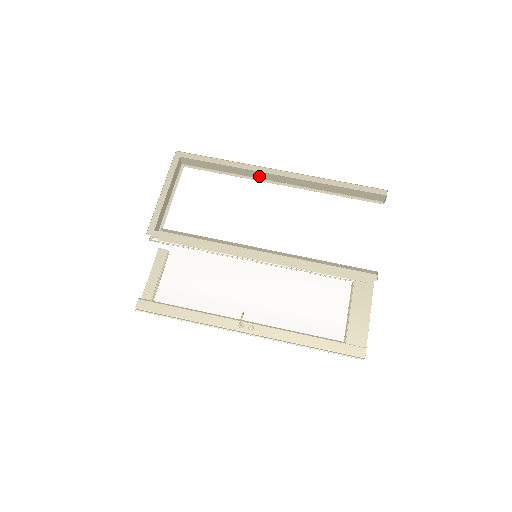
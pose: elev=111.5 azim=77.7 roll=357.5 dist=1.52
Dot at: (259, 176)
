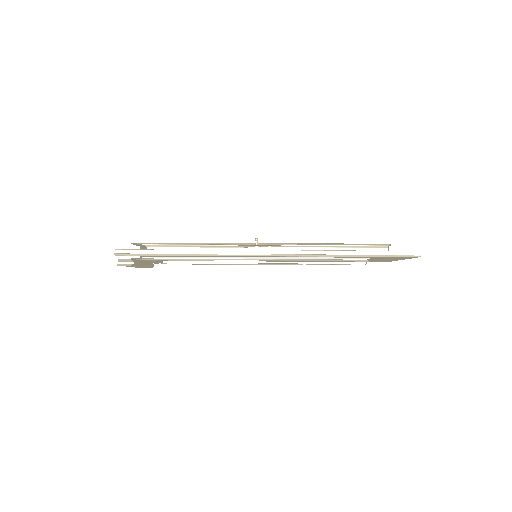
Dot at: occluded
